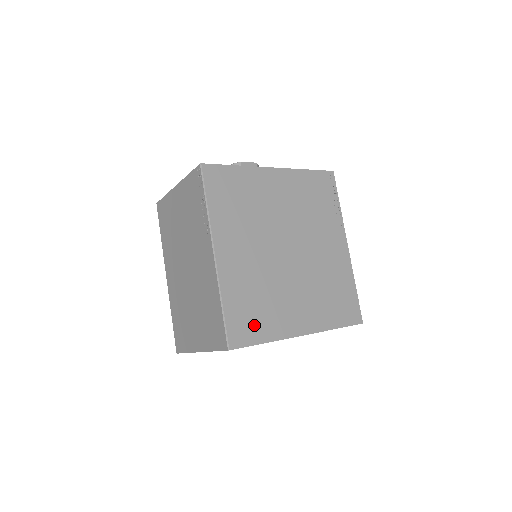
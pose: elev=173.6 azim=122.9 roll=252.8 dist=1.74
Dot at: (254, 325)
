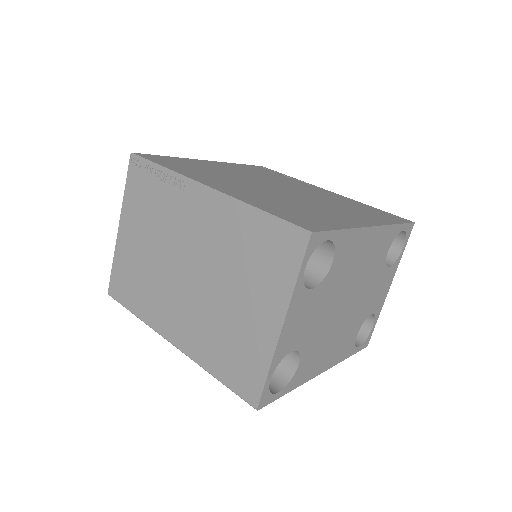
Dot at: (313, 220)
